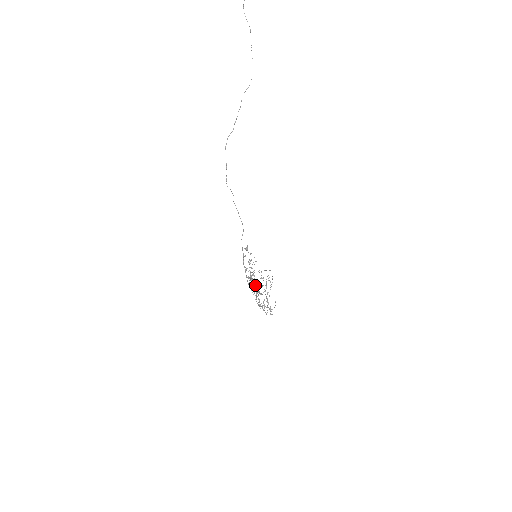
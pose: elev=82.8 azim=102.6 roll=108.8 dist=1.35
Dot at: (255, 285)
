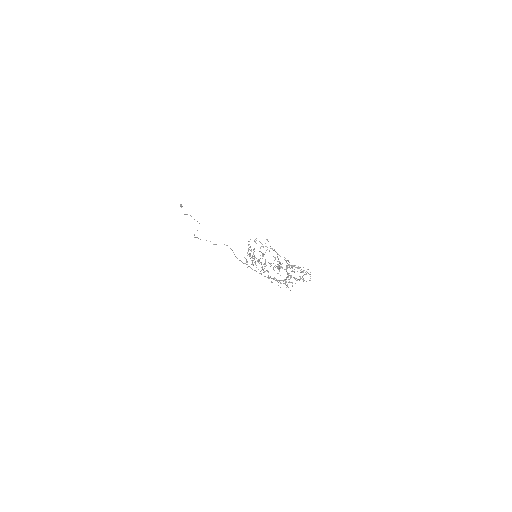
Dot at: (263, 255)
